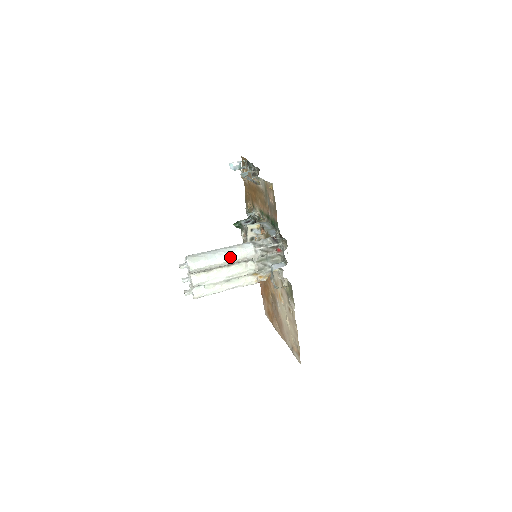
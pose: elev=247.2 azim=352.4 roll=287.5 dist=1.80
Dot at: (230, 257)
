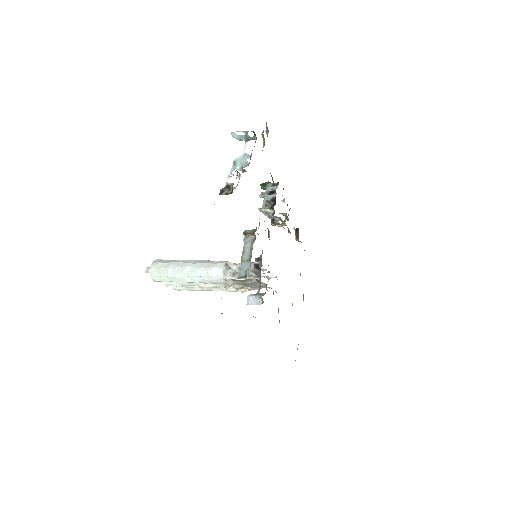
Dot at: (195, 279)
